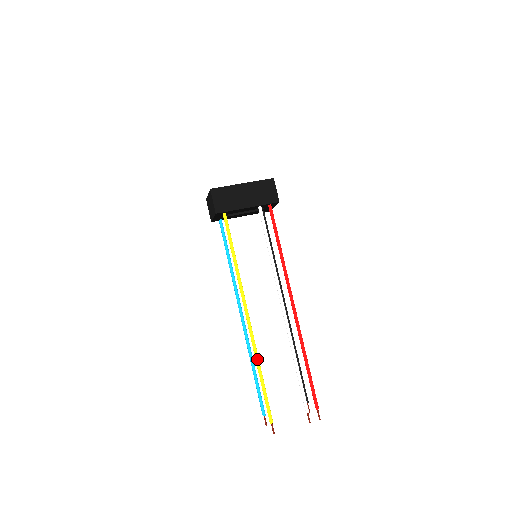
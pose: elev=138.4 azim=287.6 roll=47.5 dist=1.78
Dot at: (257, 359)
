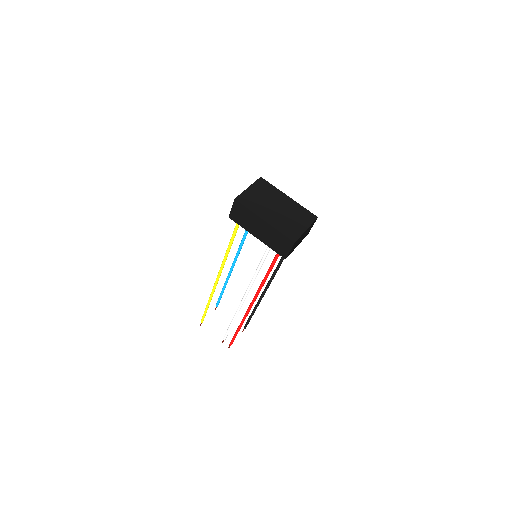
Dot at: (210, 298)
